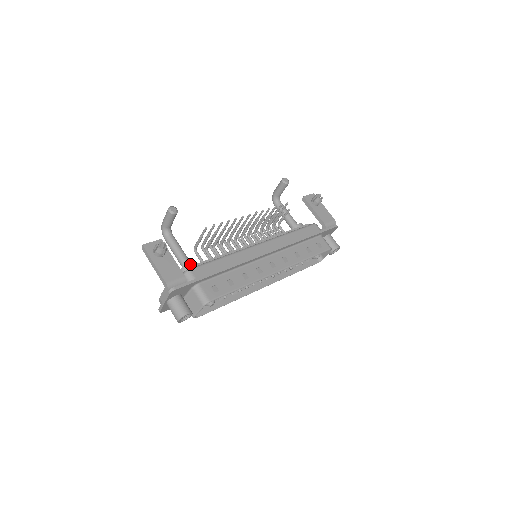
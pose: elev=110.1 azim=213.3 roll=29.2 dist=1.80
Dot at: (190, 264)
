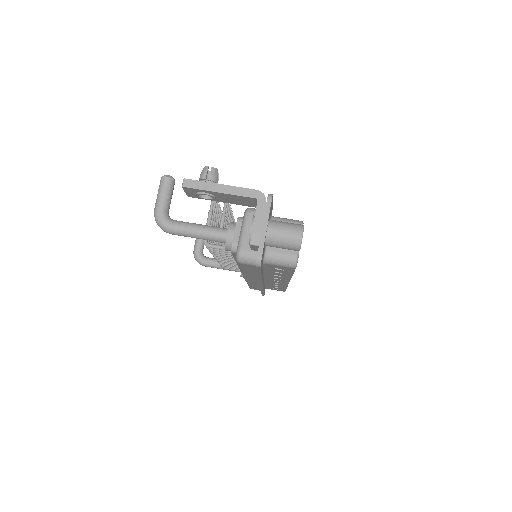
Dot at: (233, 222)
